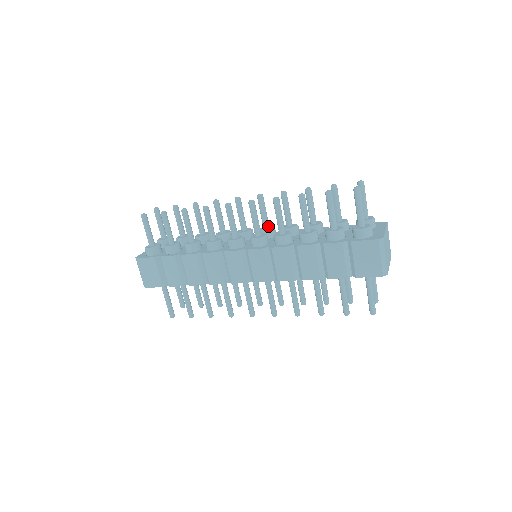
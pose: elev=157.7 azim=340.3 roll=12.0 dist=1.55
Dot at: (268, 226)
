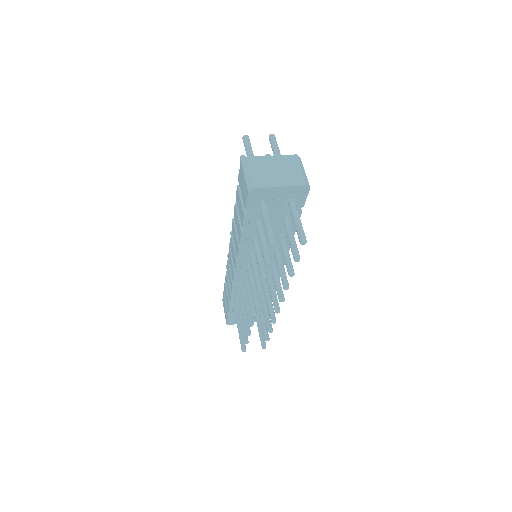
Dot at: occluded
